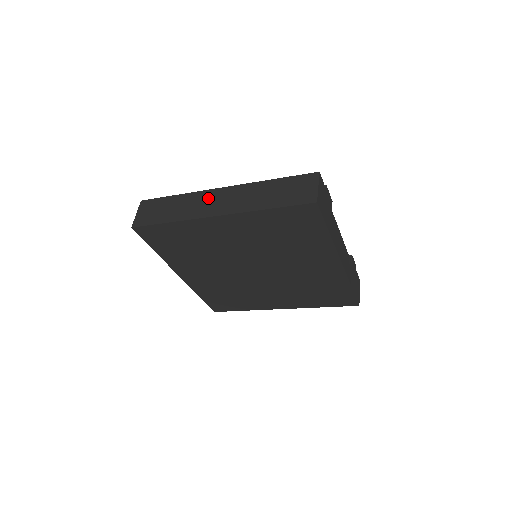
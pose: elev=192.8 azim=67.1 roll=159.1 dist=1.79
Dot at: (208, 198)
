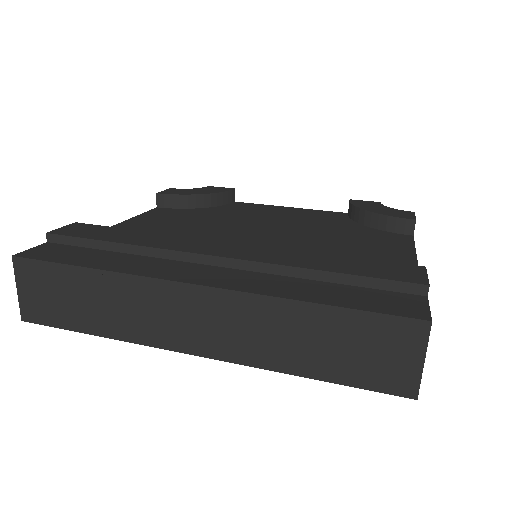
Dot at: (167, 304)
